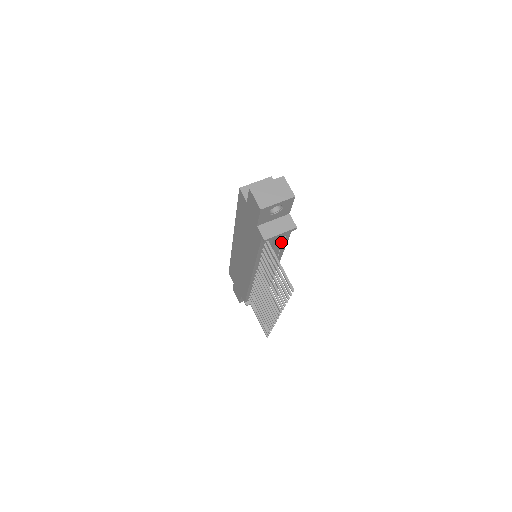
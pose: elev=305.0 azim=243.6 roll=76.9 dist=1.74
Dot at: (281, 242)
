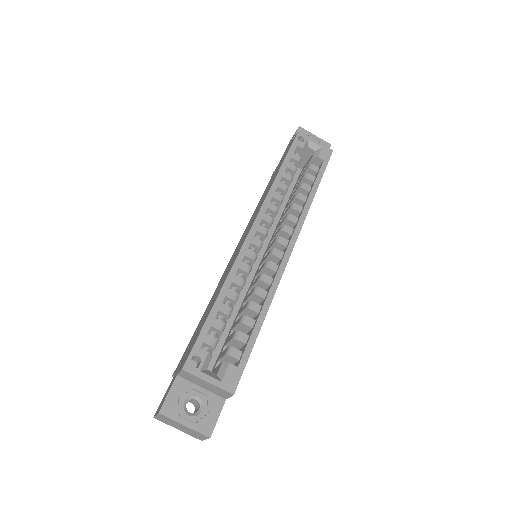
Dot at: occluded
